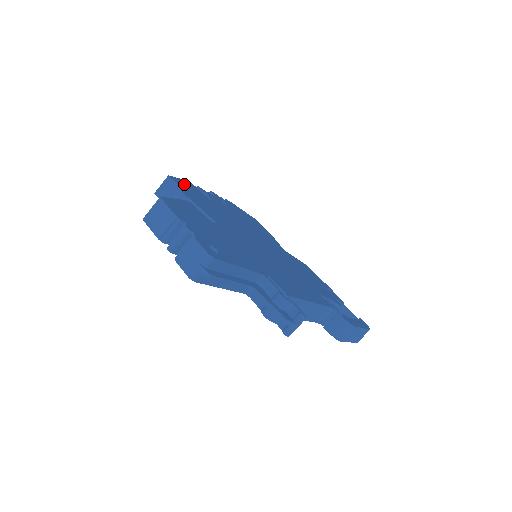
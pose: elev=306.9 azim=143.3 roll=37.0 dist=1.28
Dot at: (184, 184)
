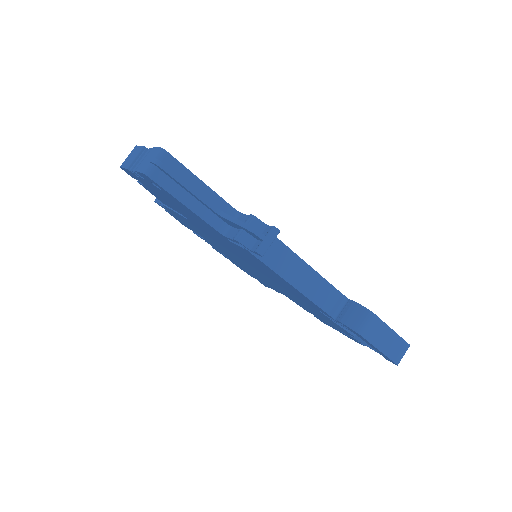
Dot at: occluded
